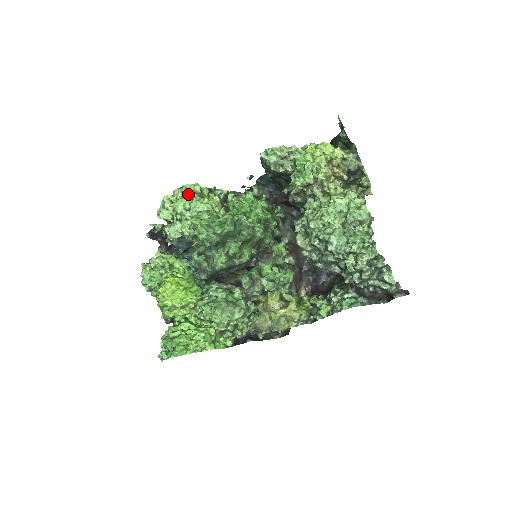
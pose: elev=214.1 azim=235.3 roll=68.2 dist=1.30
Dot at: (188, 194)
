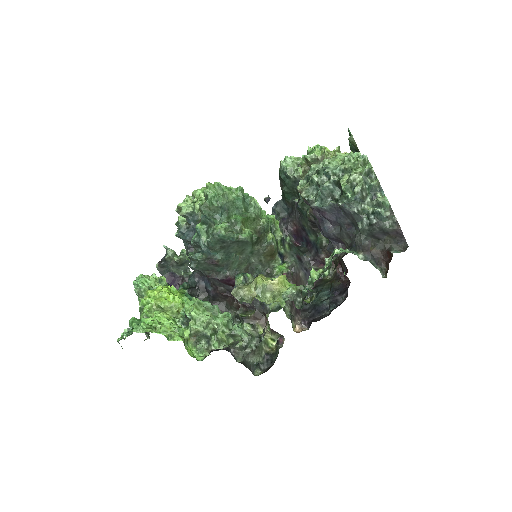
Dot at: occluded
